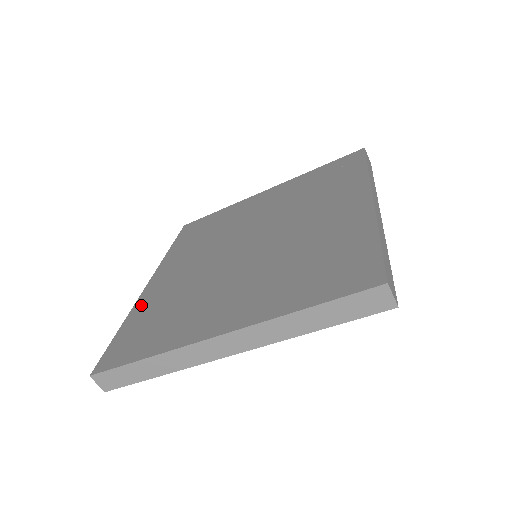
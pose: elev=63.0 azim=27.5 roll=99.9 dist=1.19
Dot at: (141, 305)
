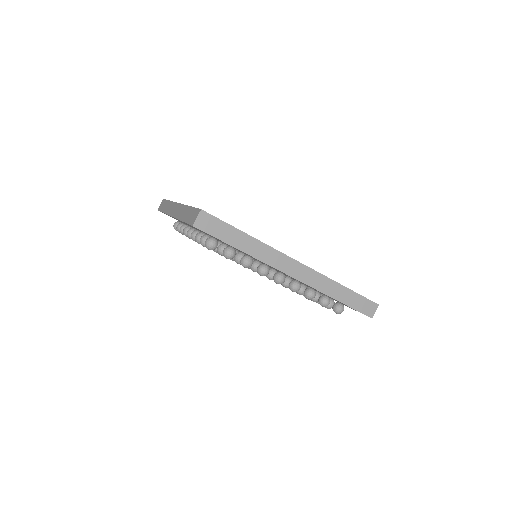
Dot at: occluded
